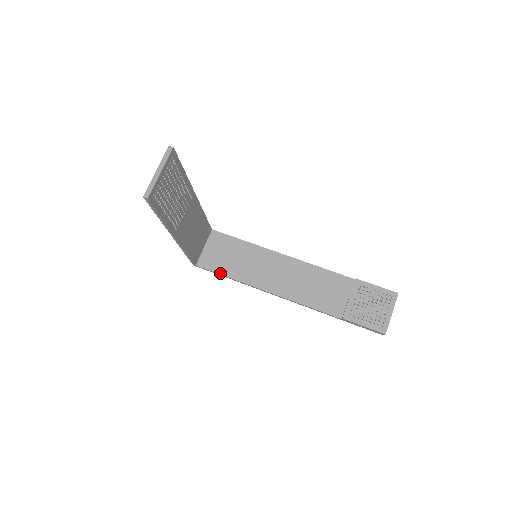
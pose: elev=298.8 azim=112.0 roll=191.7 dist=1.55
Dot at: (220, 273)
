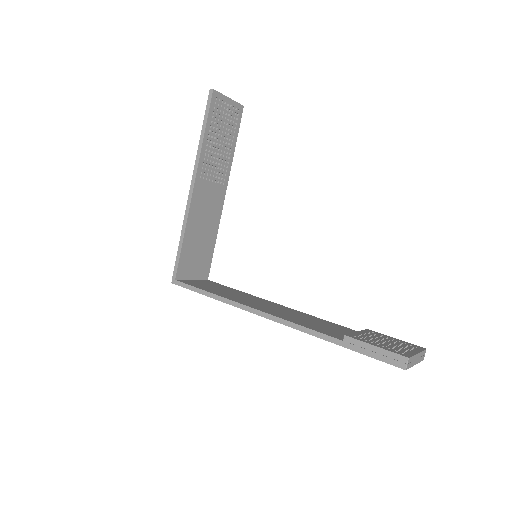
Dot at: (199, 288)
